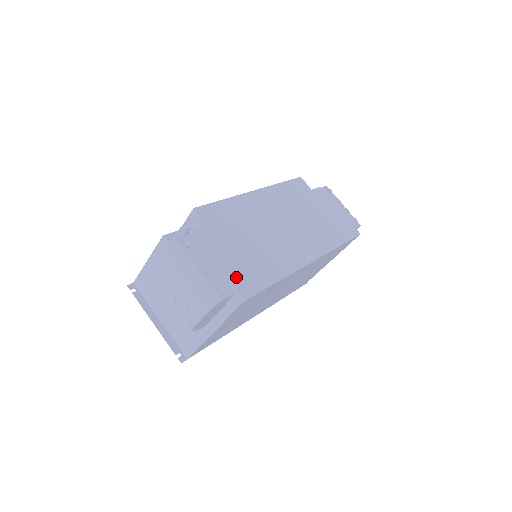
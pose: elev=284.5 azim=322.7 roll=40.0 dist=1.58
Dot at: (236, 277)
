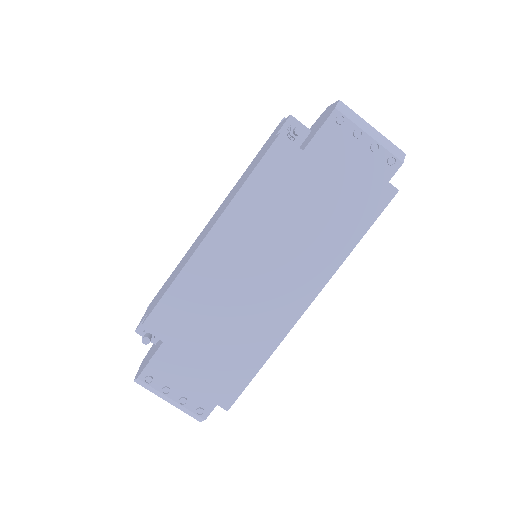
Dot at: (212, 389)
